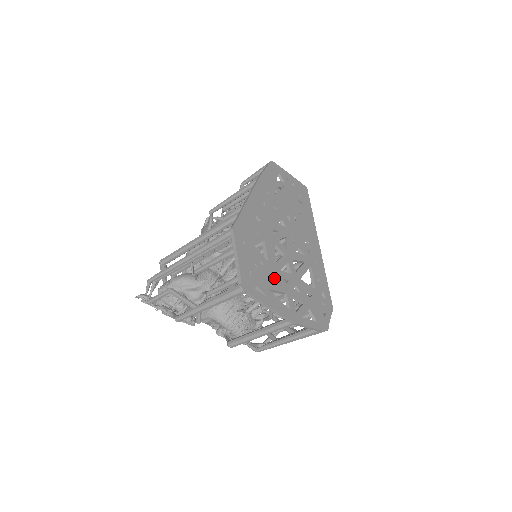
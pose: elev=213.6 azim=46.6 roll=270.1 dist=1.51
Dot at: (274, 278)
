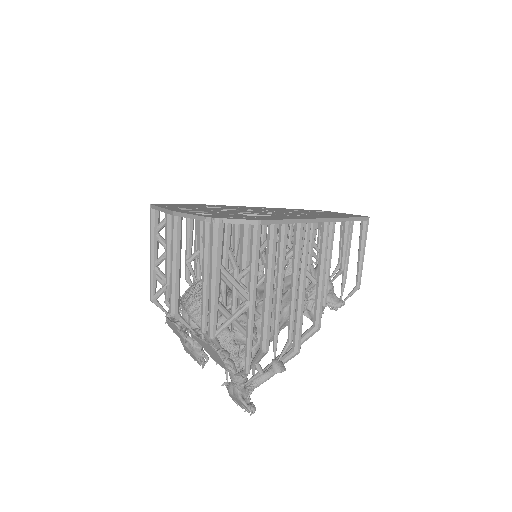
Dot at: occluded
